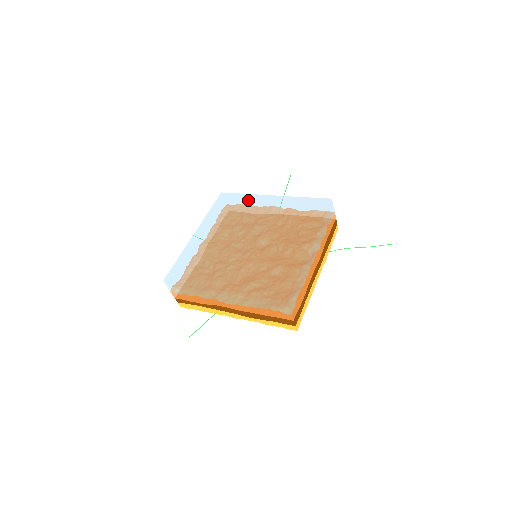
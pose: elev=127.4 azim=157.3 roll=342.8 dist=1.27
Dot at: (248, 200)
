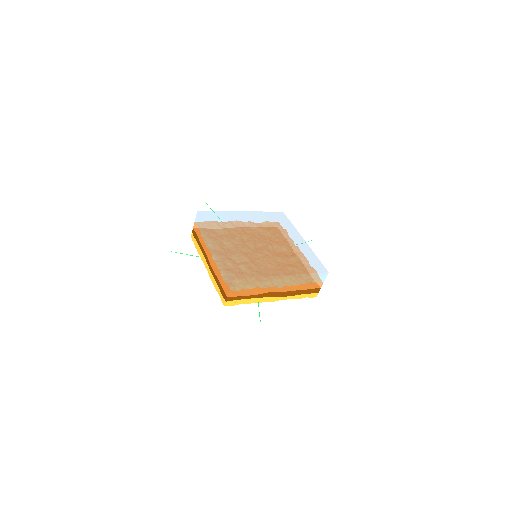
Dot at: (228, 215)
